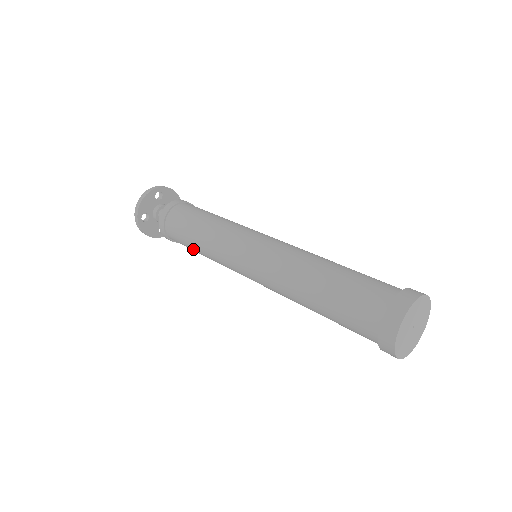
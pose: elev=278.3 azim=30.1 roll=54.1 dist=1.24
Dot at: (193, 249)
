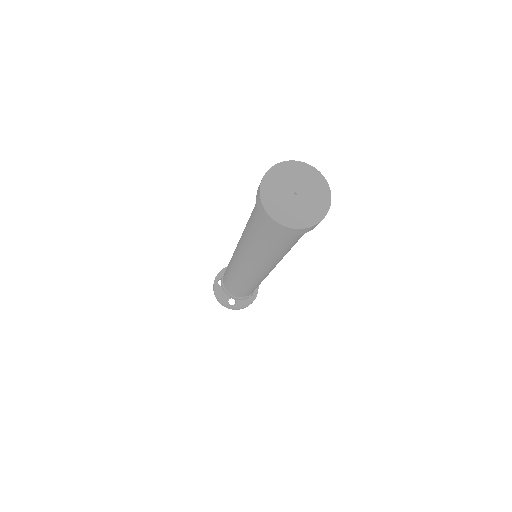
Dot at: (228, 277)
